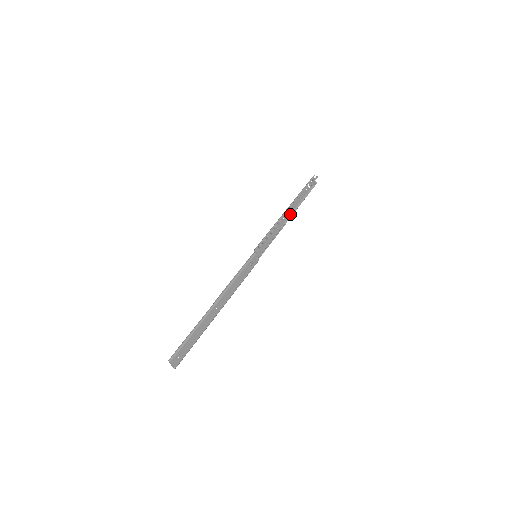
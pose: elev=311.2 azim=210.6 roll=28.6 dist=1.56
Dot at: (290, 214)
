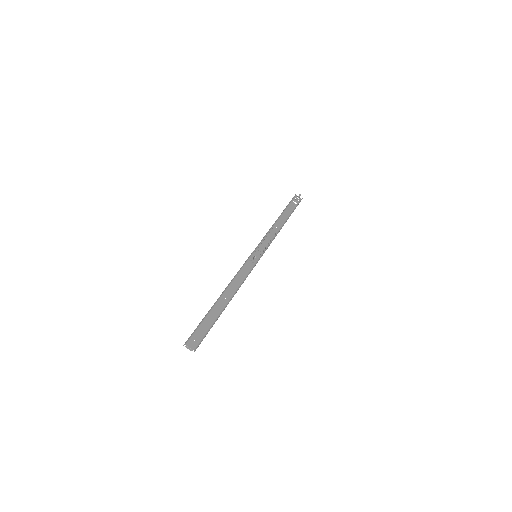
Dot at: (283, 224)
